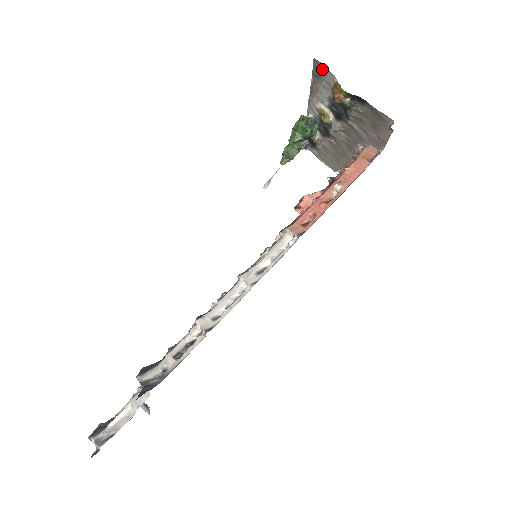
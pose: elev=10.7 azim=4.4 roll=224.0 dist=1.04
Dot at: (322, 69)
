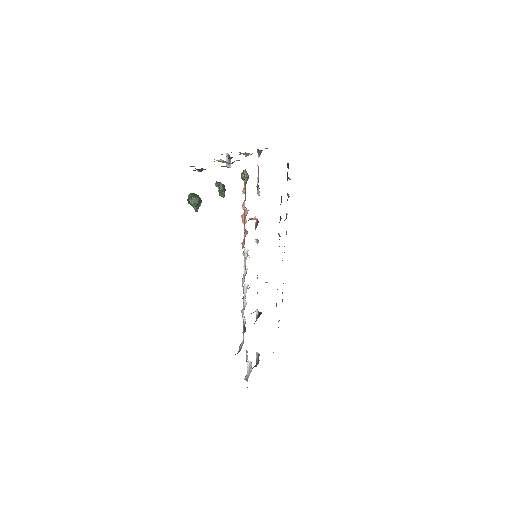
Dot at: occluded
